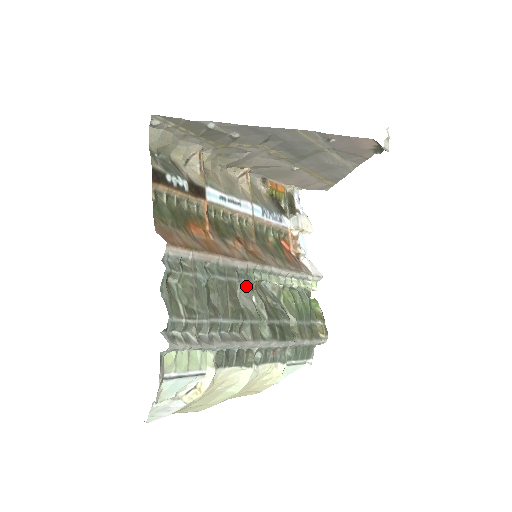
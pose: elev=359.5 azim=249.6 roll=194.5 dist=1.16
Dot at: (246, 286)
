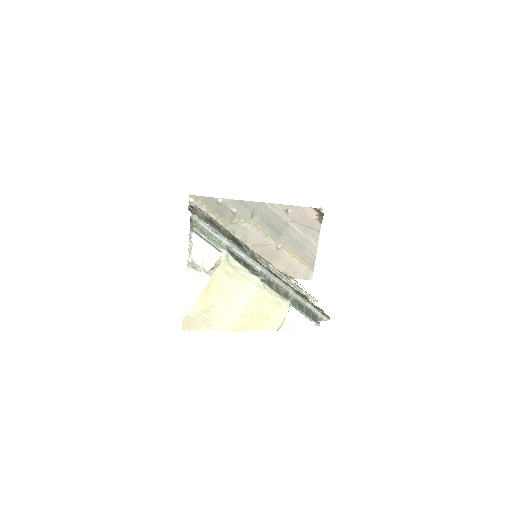
Dot at: (249, 253)
